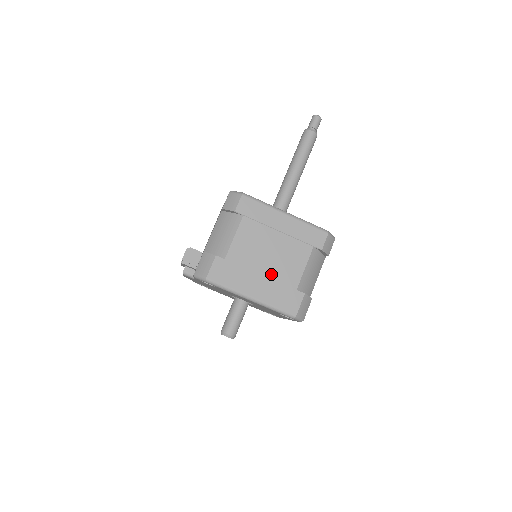
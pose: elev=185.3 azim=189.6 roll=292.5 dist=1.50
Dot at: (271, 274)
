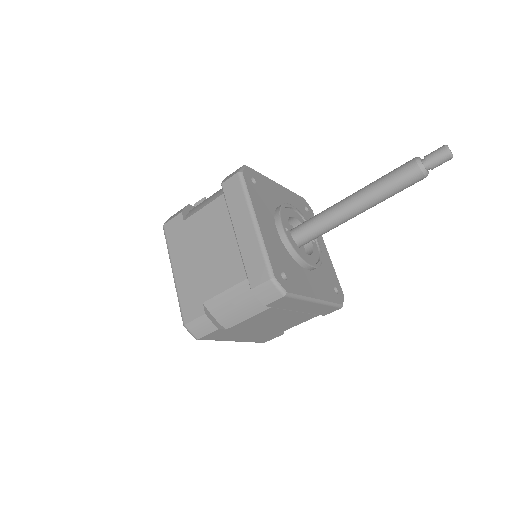
Dot at: (199, 267)
